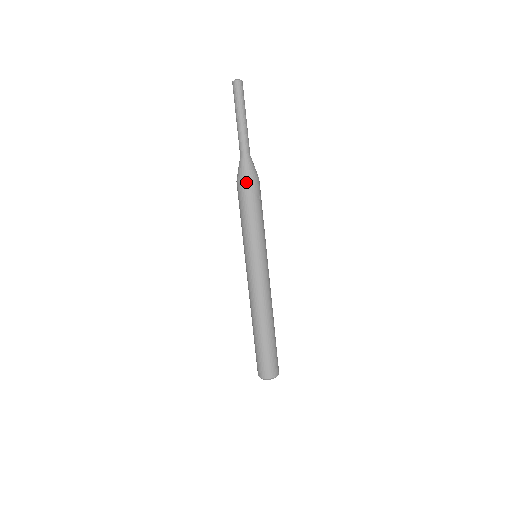
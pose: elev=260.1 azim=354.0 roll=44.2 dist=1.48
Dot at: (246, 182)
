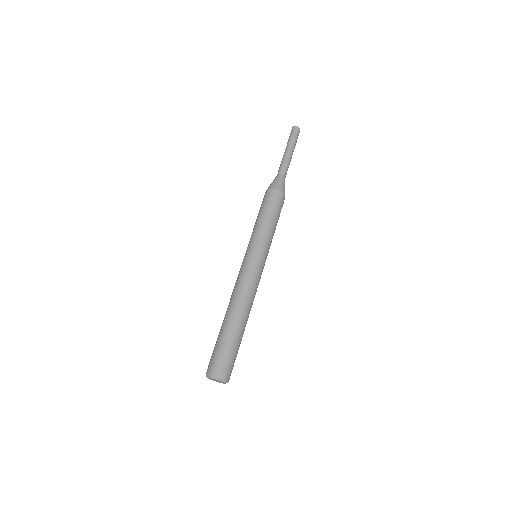
Dot at: (280, 192)
